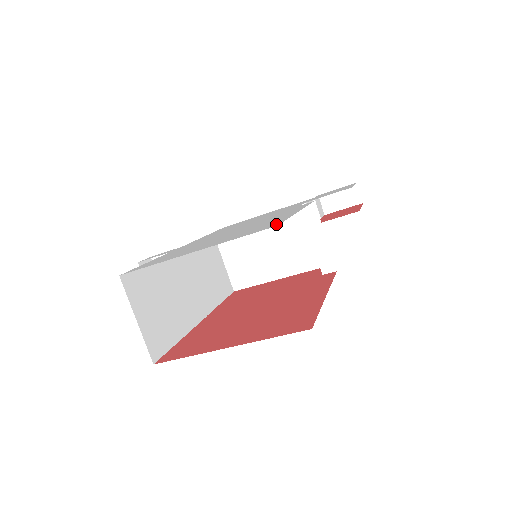
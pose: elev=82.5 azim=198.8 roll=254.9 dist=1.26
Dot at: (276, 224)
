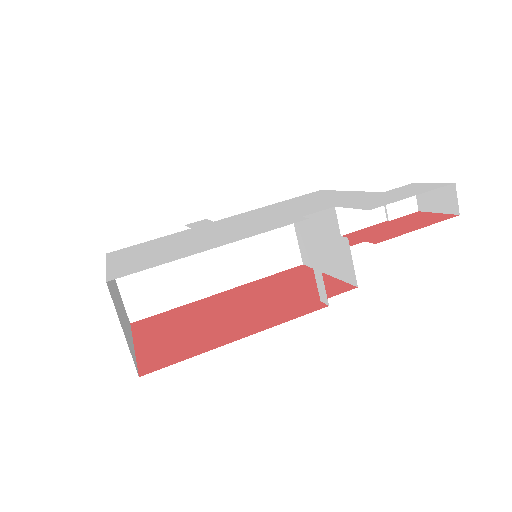
Dot at: (124, 274)
